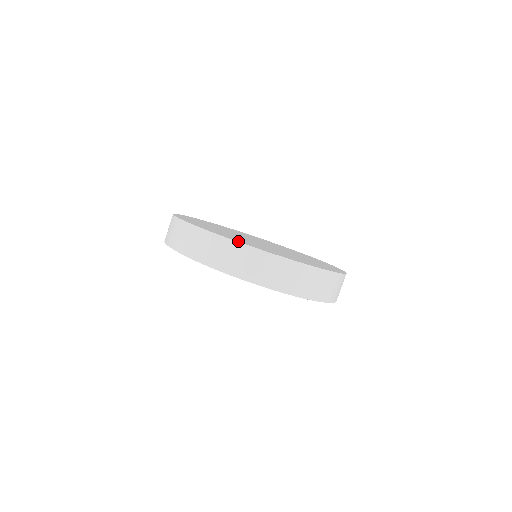
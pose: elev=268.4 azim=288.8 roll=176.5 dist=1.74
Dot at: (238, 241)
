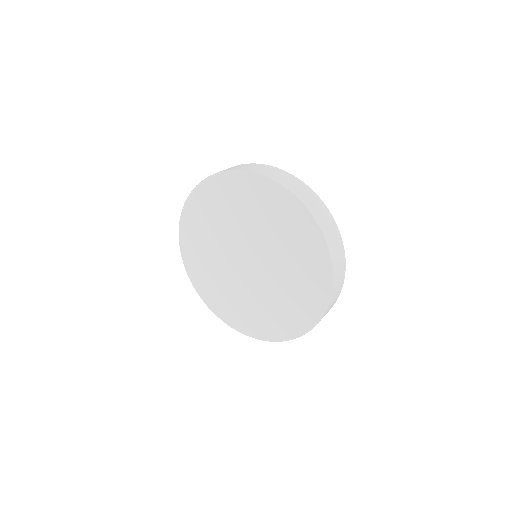
Dot at: occluded
